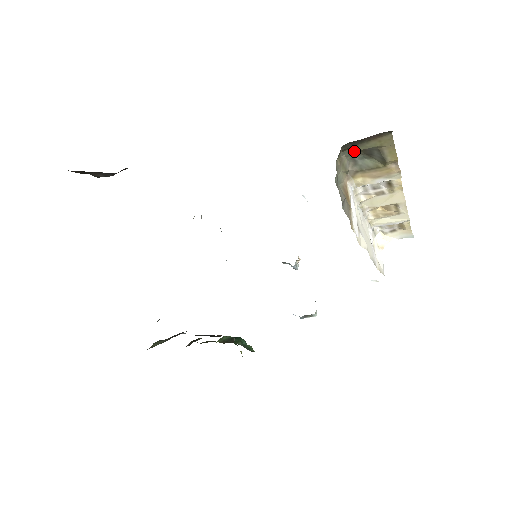
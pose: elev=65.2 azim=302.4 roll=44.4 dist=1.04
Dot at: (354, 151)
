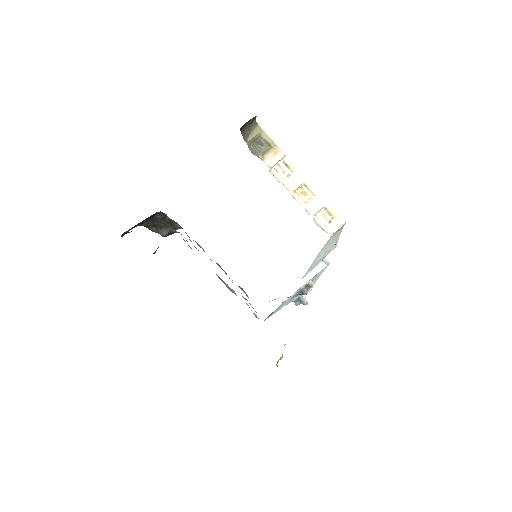
Dot at: (255, 145)
